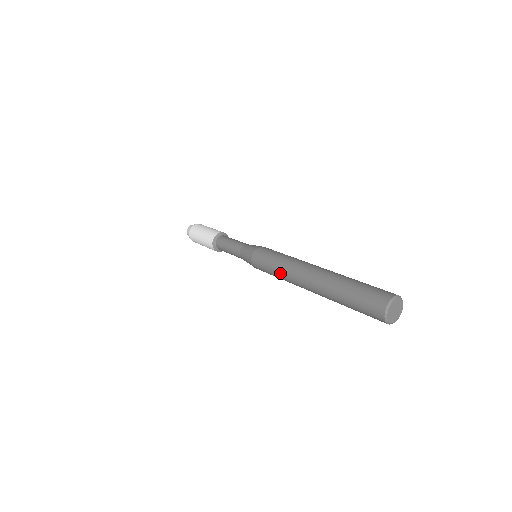
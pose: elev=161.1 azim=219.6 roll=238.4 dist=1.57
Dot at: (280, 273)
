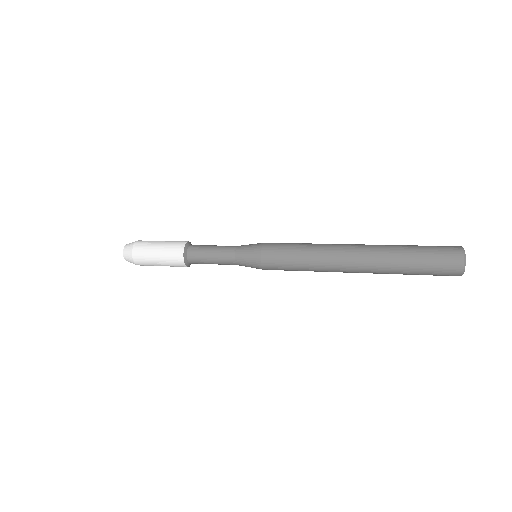
Dot at: (312, 258)
